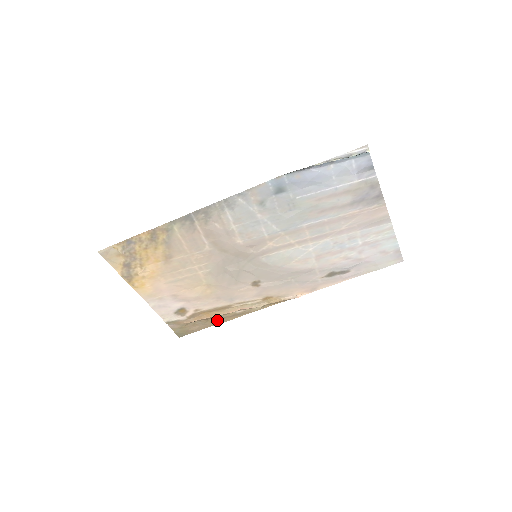
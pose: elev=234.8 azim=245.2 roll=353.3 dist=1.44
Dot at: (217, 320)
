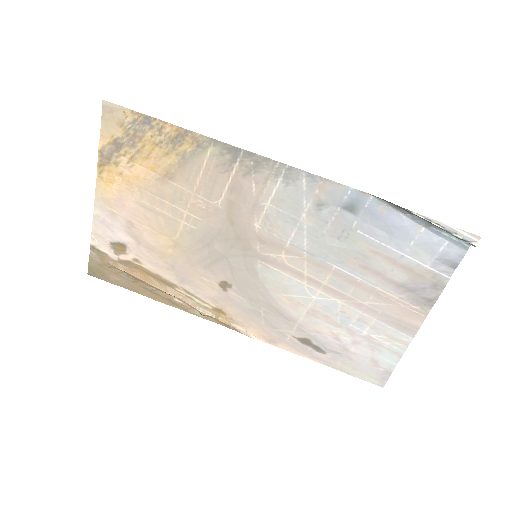
Dot at: (146, 290)
